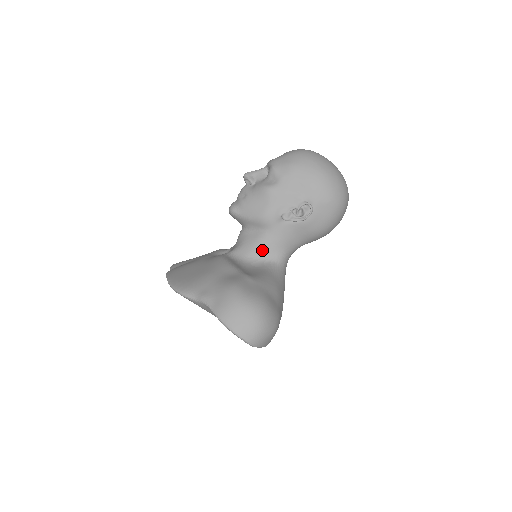
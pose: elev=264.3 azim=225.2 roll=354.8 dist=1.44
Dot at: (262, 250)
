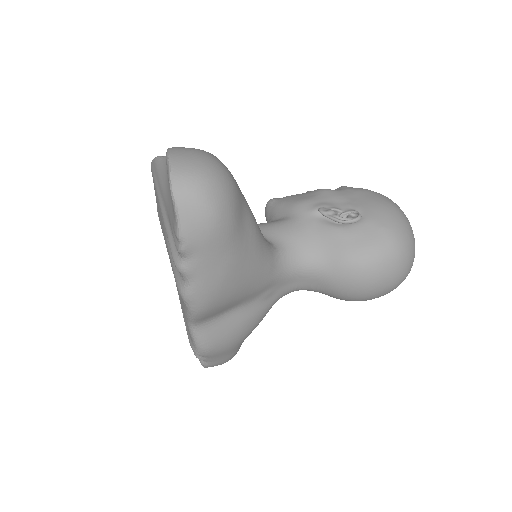
Dot at: (270, 230)
